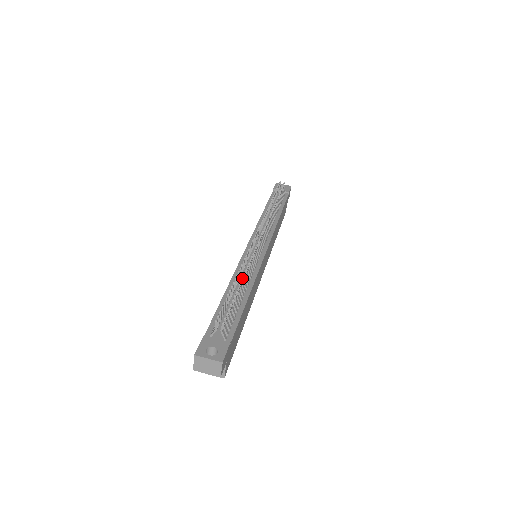
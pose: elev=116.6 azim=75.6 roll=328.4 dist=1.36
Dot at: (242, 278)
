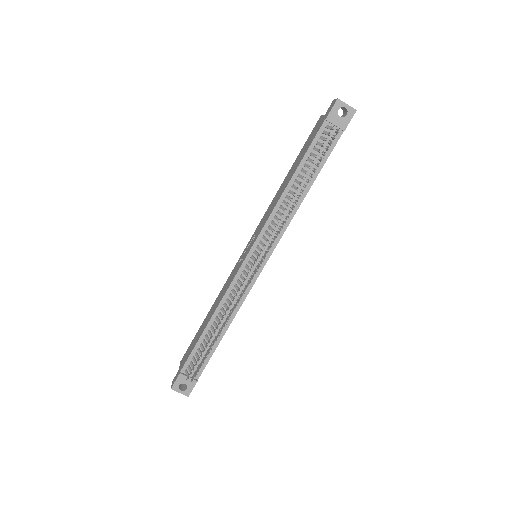
Dot at: (220, 333)
